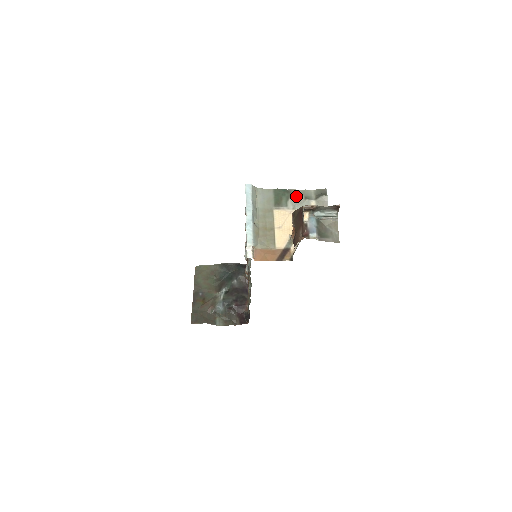
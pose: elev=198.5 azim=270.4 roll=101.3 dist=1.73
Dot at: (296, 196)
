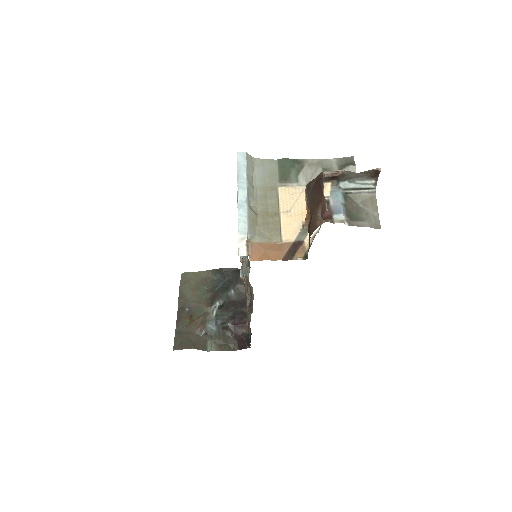
Dot at: (310, 168)
